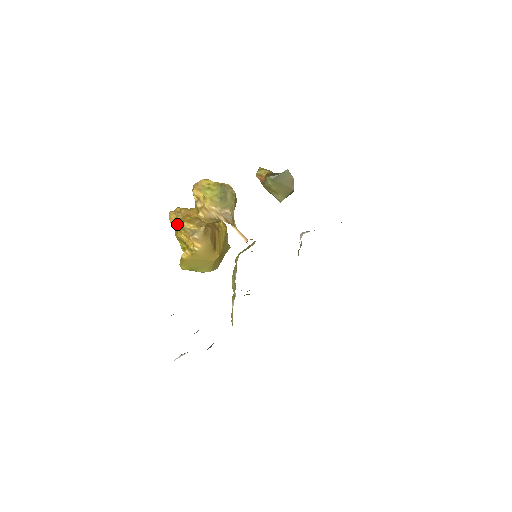
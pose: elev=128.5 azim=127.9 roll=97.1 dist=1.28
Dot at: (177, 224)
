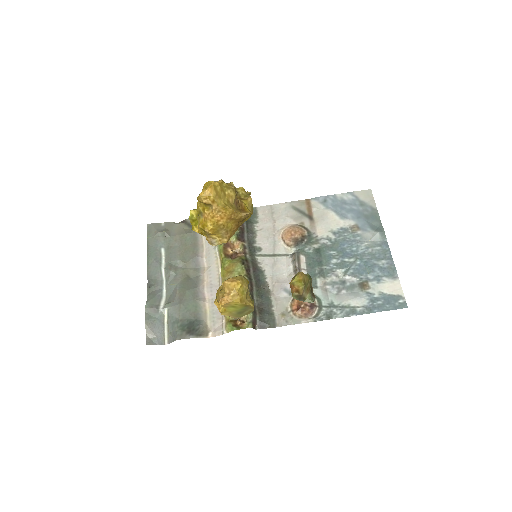
Dot at: (203, 210)
